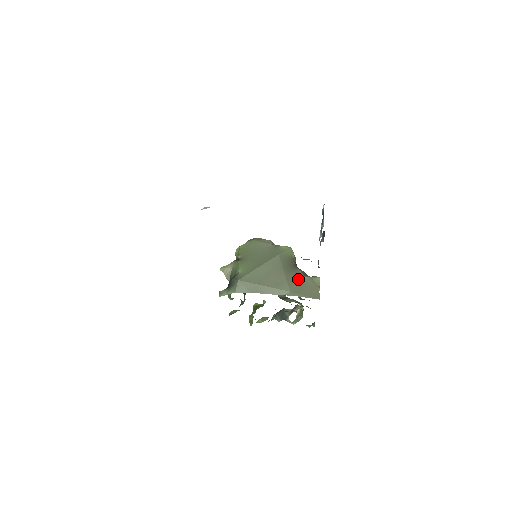
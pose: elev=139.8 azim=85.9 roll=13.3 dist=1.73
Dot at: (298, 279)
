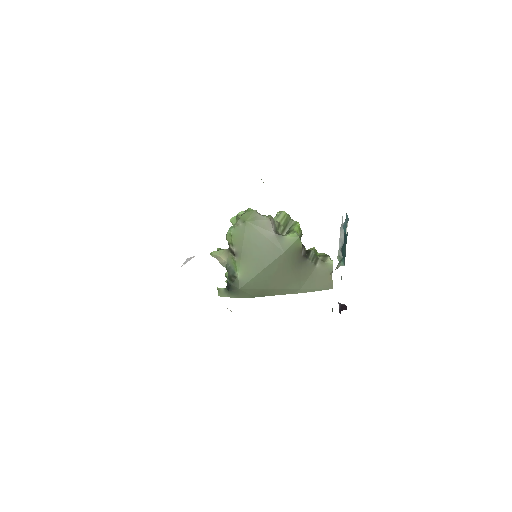
Dot at: (308, 272)
